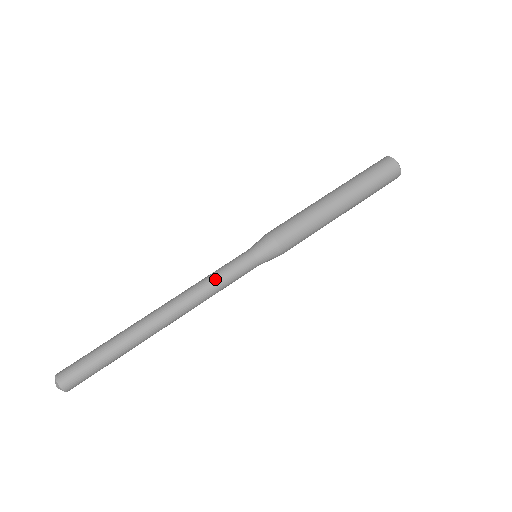
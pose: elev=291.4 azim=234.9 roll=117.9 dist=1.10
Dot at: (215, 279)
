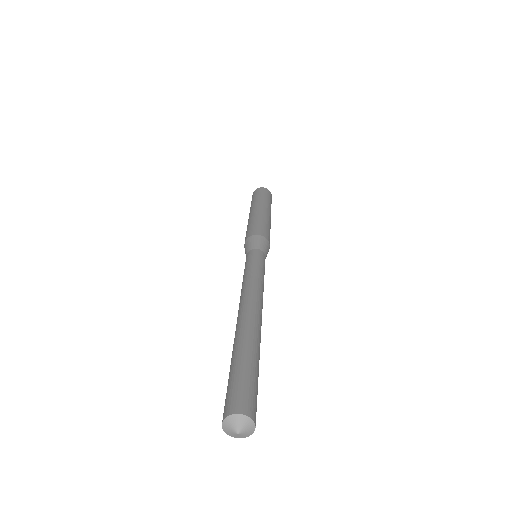
Dot at: (254, 270)
